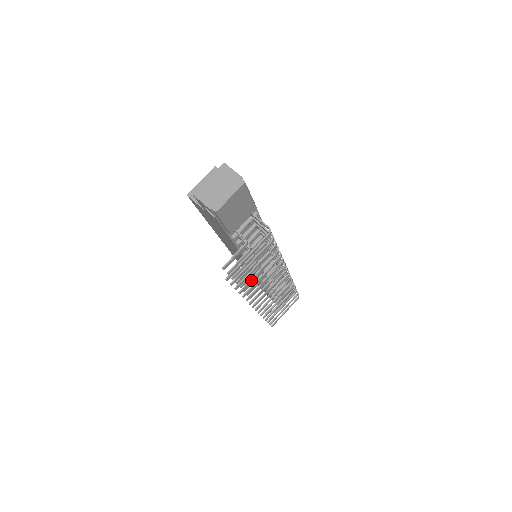
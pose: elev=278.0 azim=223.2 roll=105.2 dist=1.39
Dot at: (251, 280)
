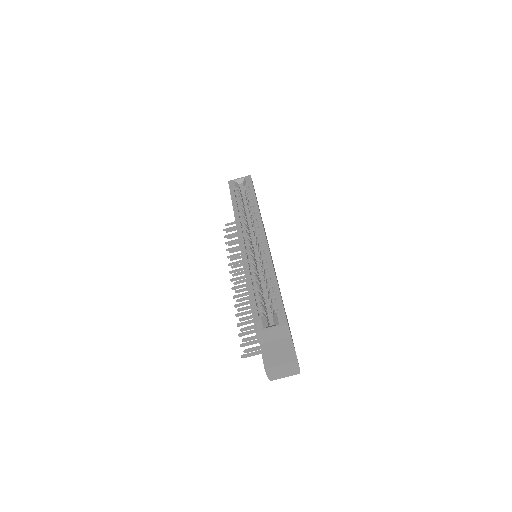
Dot at: (250, 323)
